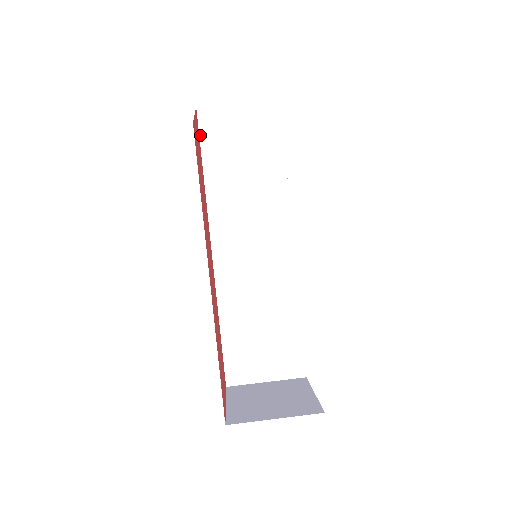
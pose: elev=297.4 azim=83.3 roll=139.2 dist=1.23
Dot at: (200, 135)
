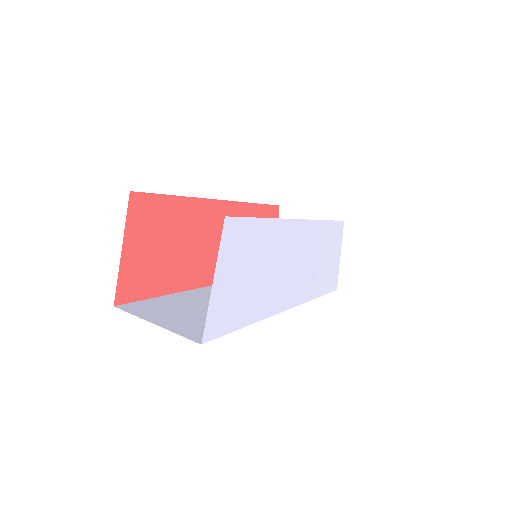
Dot at: occluded
